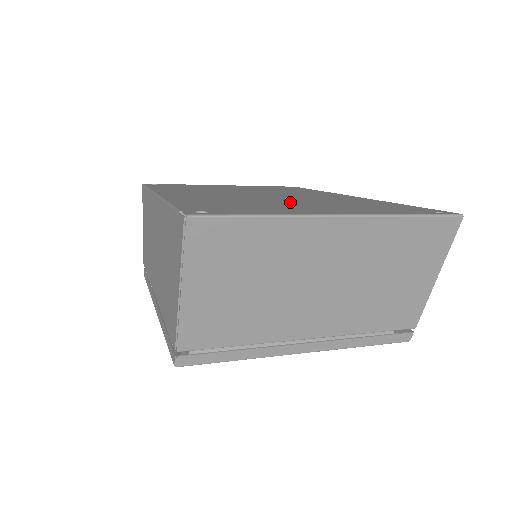
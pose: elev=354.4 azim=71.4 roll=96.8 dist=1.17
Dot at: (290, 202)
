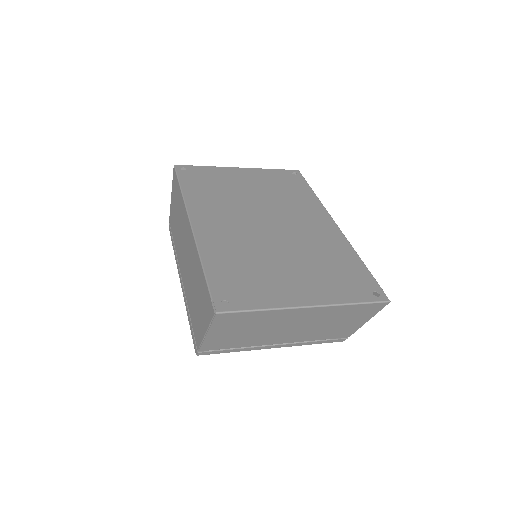
Dot at: (284, 259)
